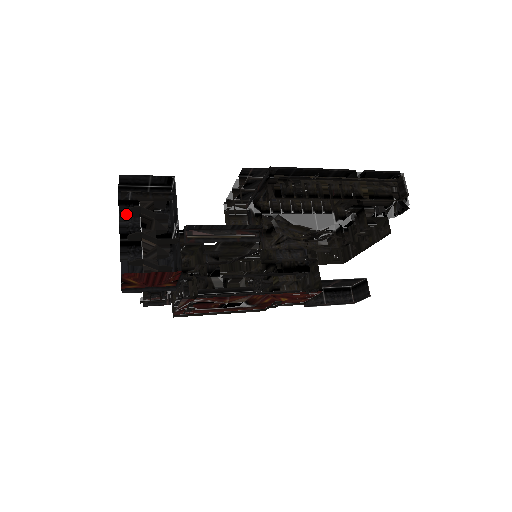
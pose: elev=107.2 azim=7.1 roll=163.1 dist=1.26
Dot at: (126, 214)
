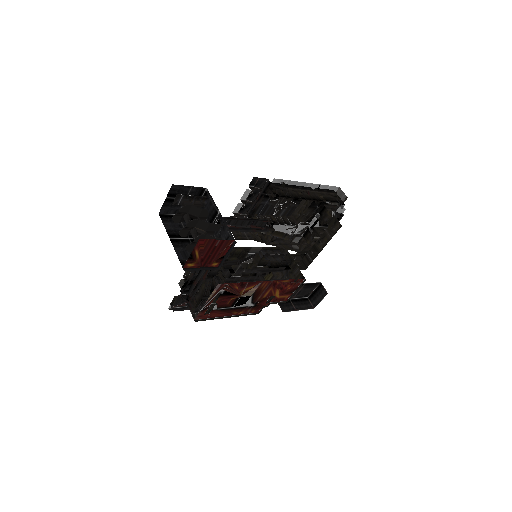
Dot at: (172, 219)
